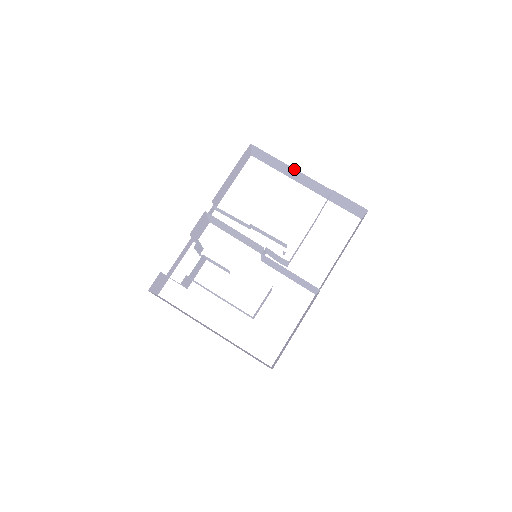
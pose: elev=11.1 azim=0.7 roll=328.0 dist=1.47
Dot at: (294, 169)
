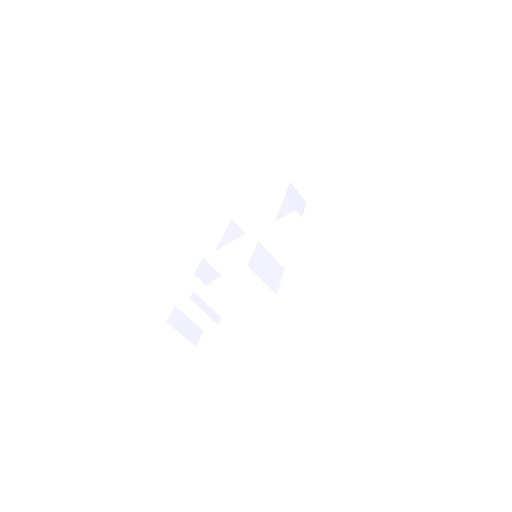
Dot at: (263, 202)
